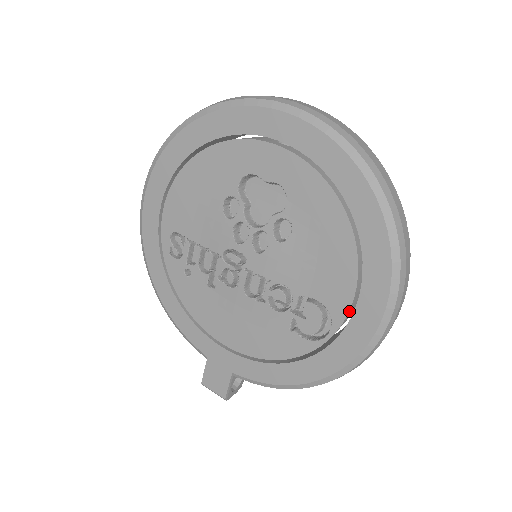
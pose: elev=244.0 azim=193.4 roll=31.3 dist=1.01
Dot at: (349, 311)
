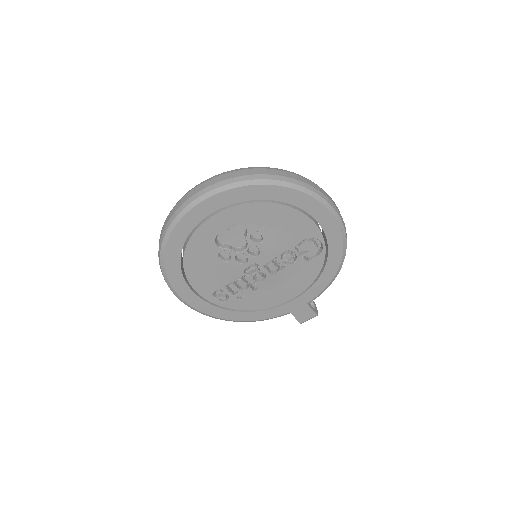
Dot at: (319, 228)
